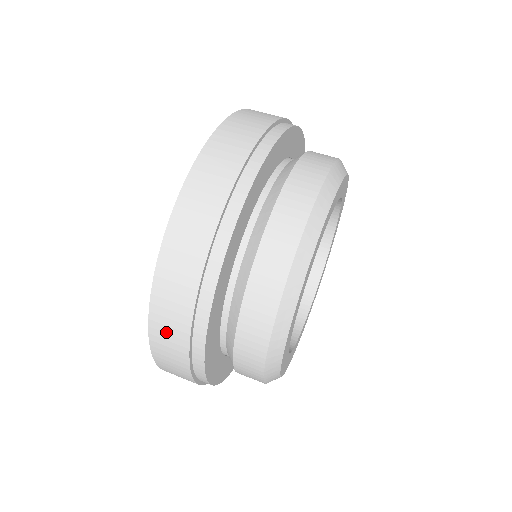
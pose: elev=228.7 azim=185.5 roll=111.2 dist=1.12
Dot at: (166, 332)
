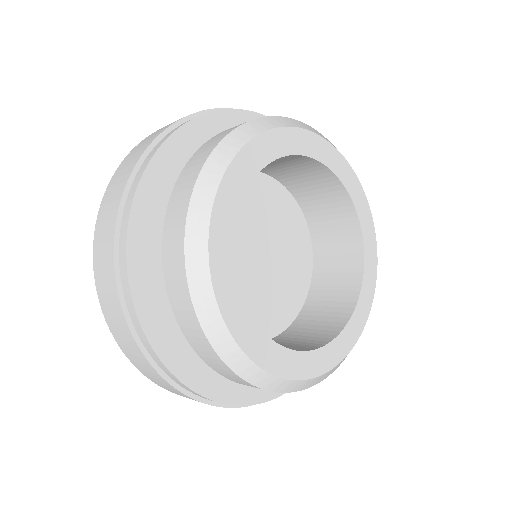
Dot at: (105, 221)
